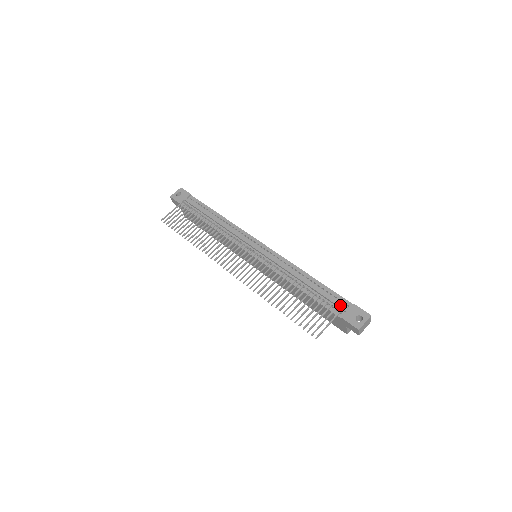
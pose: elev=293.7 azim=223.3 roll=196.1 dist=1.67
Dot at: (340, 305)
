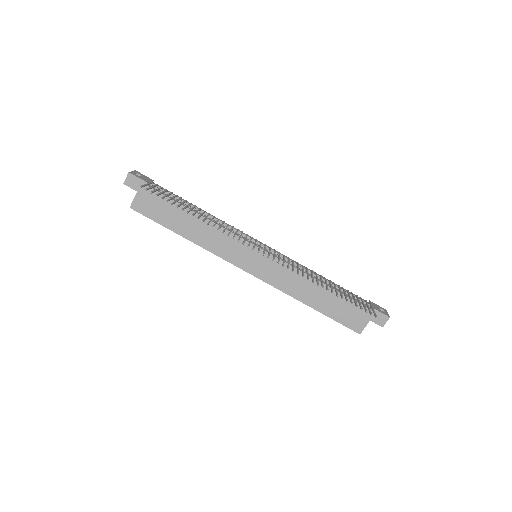
Dot at: (363, 299)
